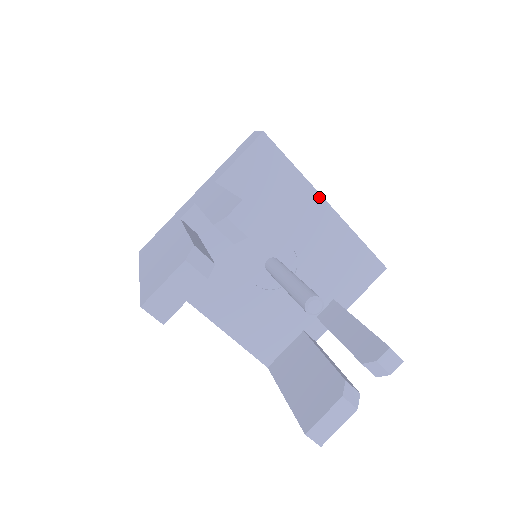
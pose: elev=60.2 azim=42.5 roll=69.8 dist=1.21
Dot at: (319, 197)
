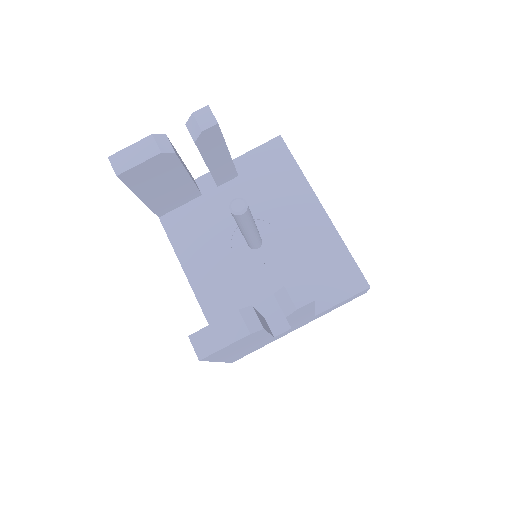
Dot at: (314, 197)
